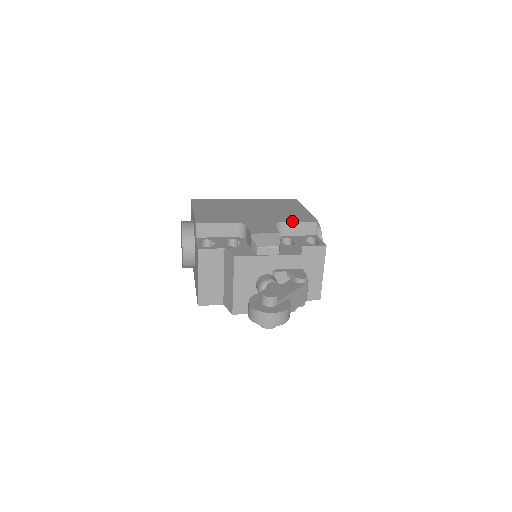
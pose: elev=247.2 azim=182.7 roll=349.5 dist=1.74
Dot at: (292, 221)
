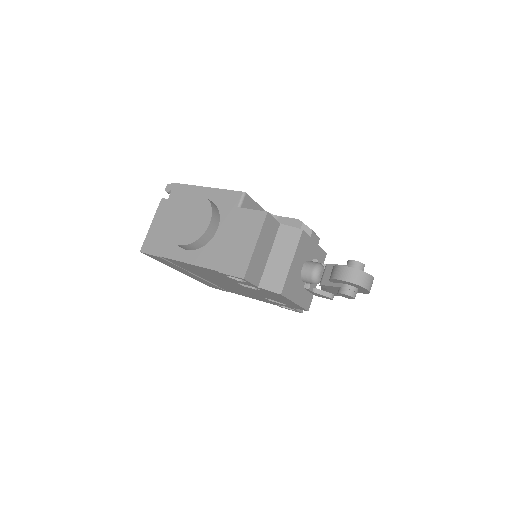
Dot at: occluded
